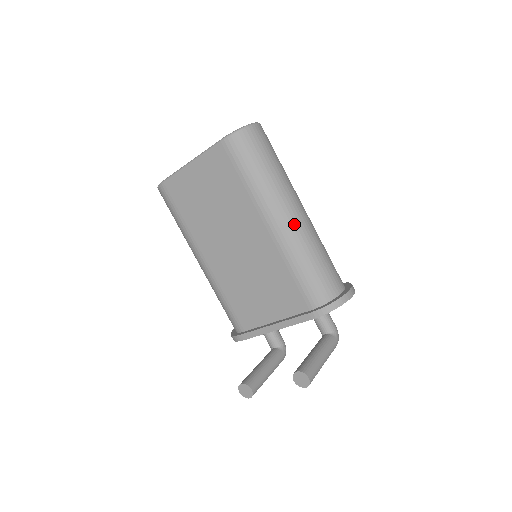
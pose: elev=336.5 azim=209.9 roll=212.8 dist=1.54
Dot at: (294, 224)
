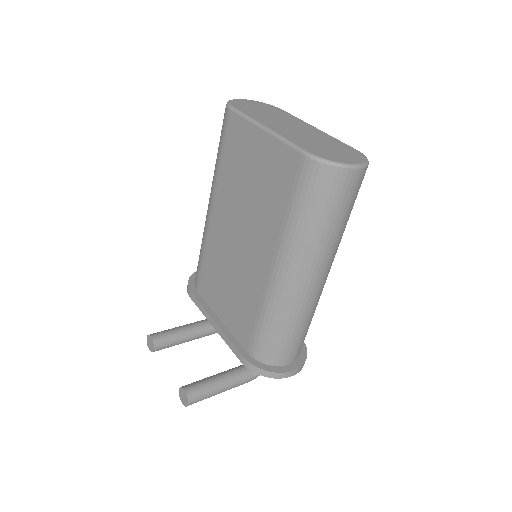
Dot at: (297, 290)
